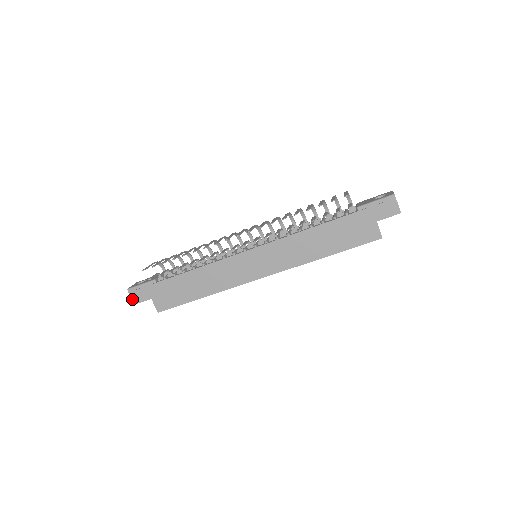
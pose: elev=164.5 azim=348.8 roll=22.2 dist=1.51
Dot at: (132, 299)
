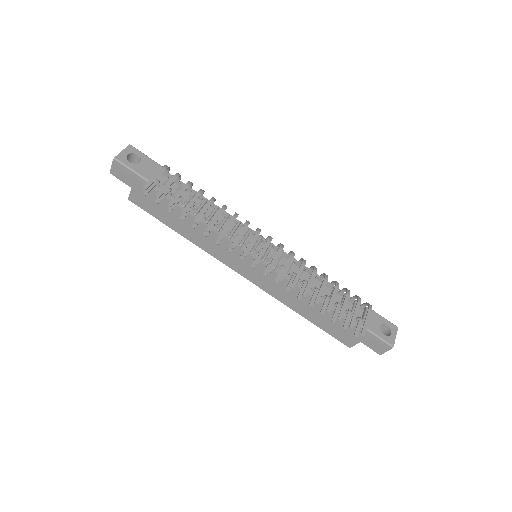
Dot at: (112, 168)
